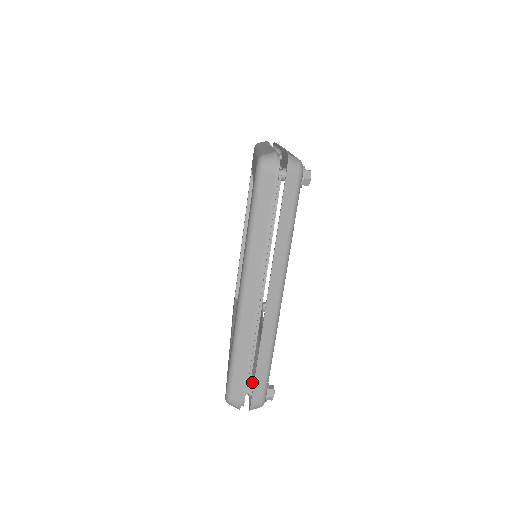
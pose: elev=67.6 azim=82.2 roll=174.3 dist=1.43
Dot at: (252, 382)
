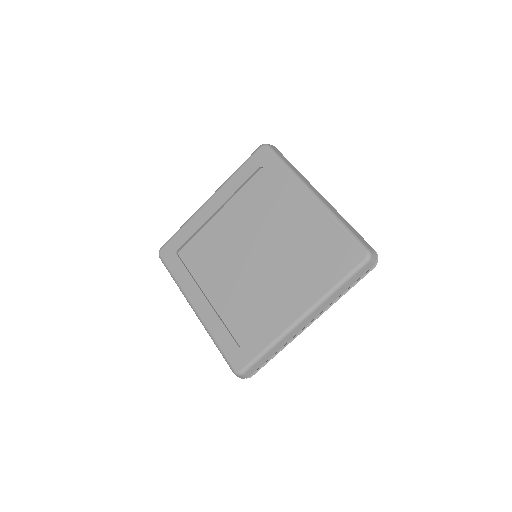
Dot at: occluded
